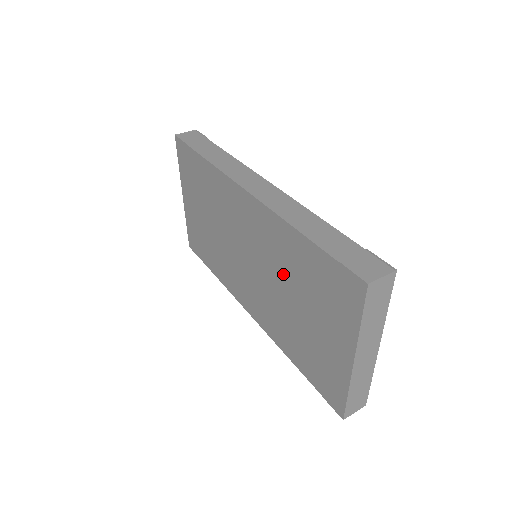
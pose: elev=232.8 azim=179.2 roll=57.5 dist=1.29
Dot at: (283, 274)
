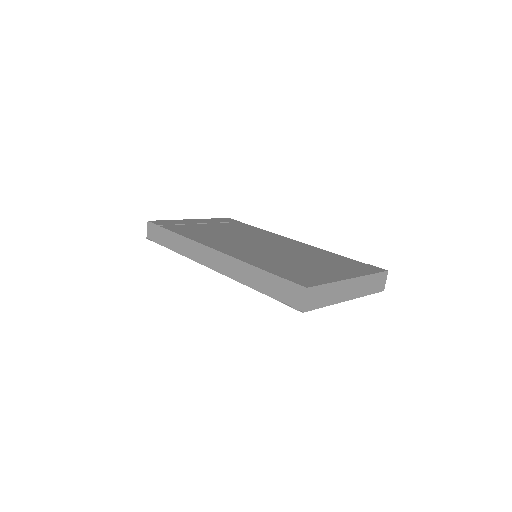
Dot at: occluded
